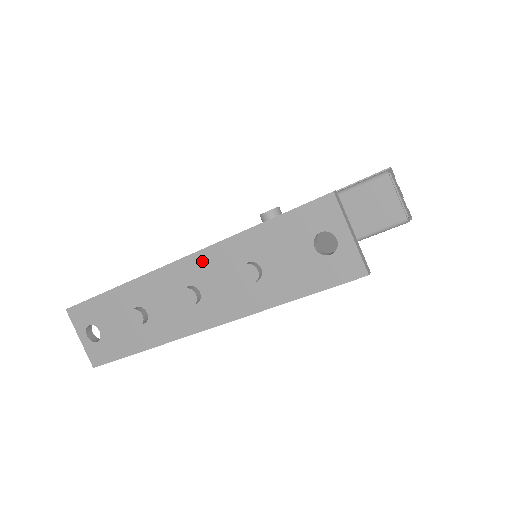
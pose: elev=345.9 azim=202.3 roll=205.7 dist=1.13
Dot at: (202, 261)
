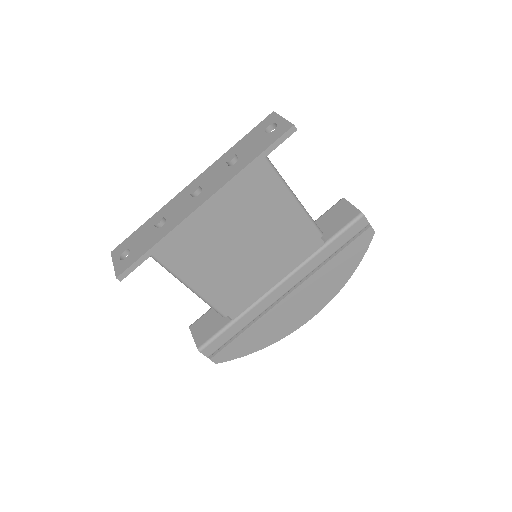
Dot at: (205, 174)
